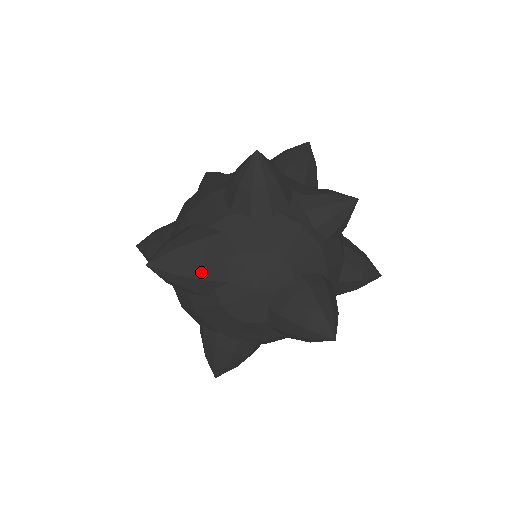
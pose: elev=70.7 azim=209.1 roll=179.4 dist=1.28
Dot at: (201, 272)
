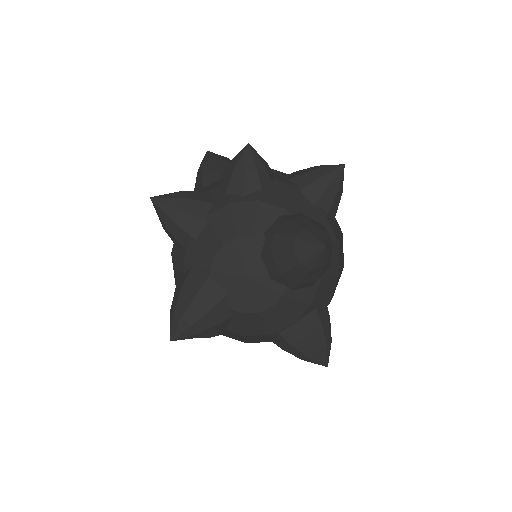
Dot at: (203, 307)
